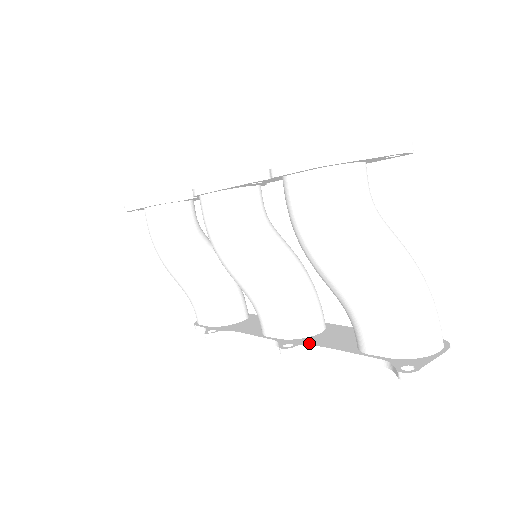
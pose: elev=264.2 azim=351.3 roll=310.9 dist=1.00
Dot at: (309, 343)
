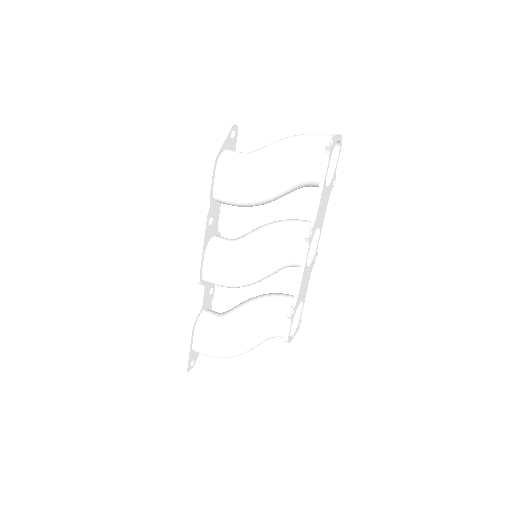
Dot at: (311, 220)
